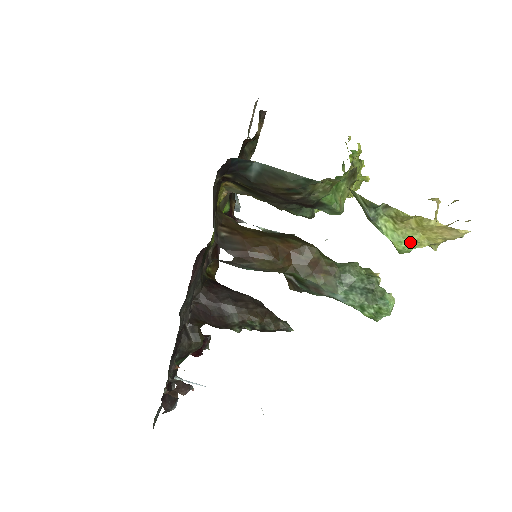
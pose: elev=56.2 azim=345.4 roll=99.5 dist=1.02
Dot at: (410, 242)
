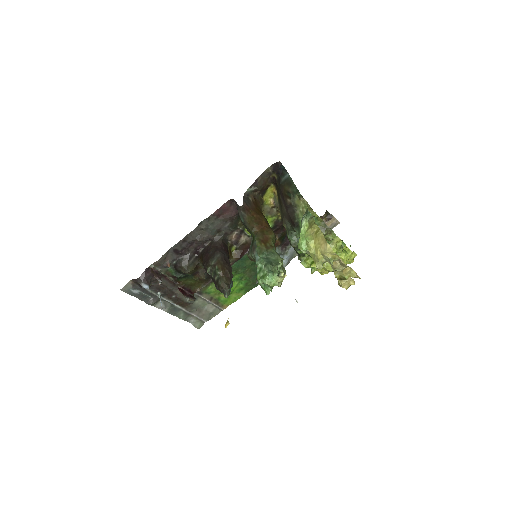
Dot at: (307, 243)
